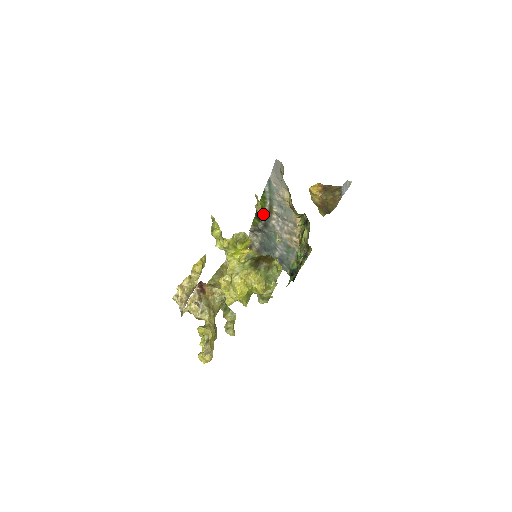
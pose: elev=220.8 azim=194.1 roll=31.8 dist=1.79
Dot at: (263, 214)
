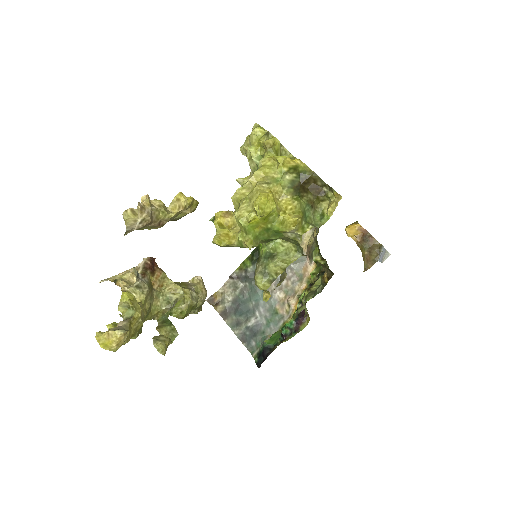
Dot at: occluded
